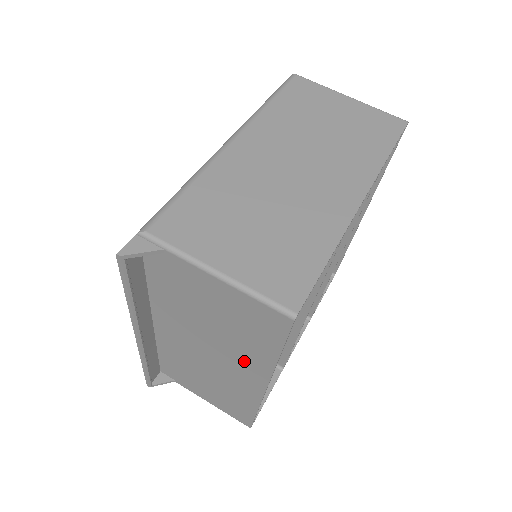
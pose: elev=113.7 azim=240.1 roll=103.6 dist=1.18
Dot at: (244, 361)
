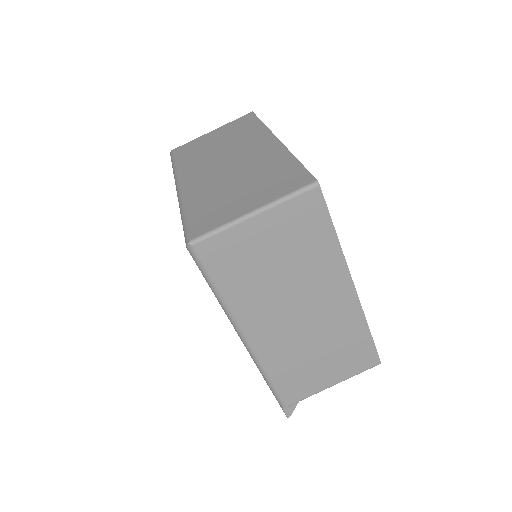
Dot at: occluded
